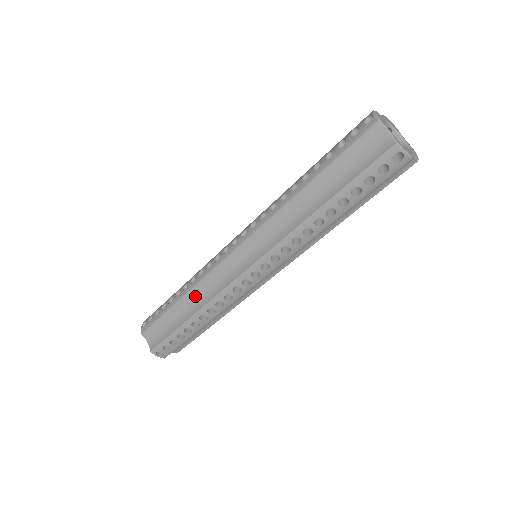
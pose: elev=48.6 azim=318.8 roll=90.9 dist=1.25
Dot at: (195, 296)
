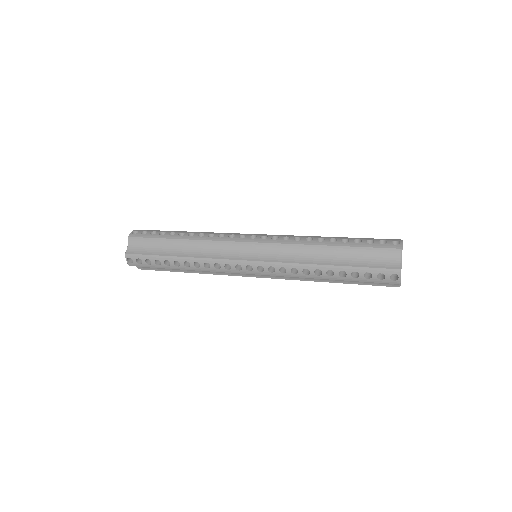
Dot at: occluded
